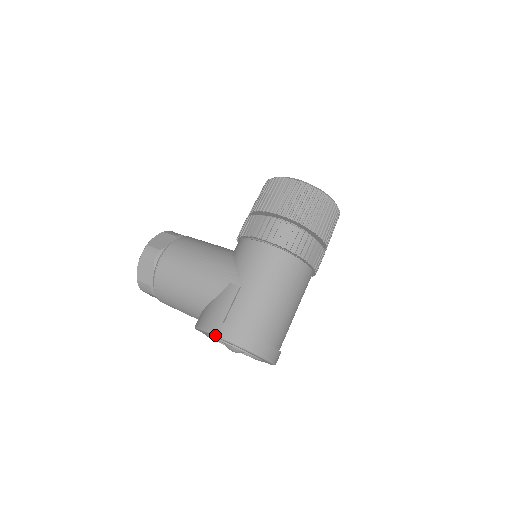
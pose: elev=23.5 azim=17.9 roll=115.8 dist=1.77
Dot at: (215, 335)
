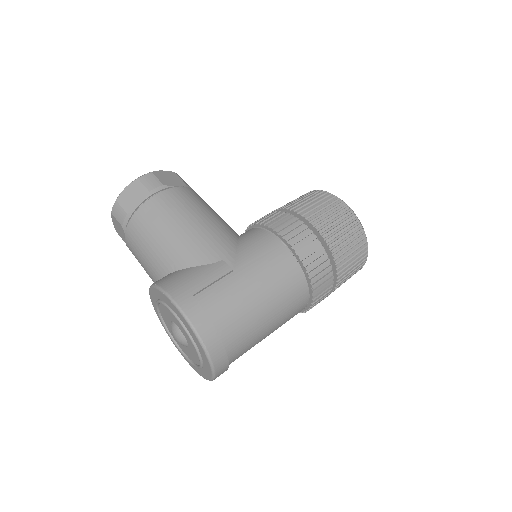
Dot at: (175, 303)
